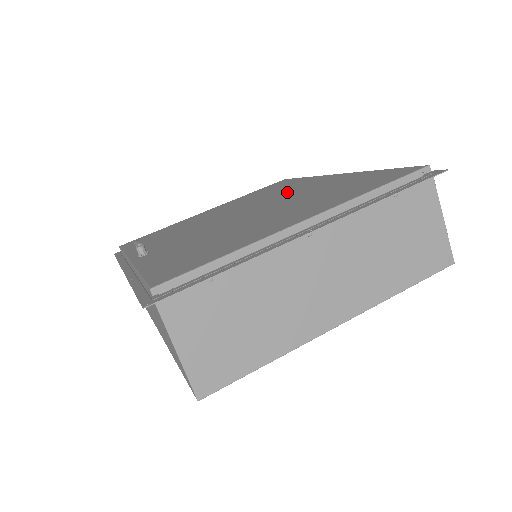
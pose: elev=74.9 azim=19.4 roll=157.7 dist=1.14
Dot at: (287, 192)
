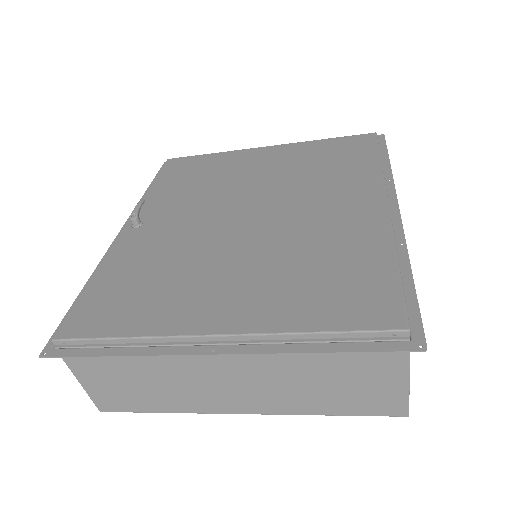
Dot at: (318, 198)
